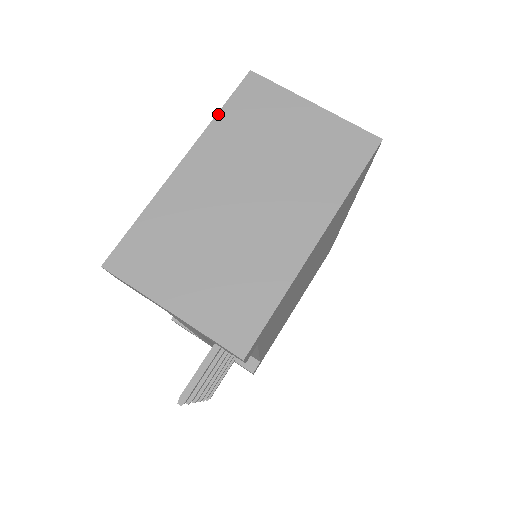
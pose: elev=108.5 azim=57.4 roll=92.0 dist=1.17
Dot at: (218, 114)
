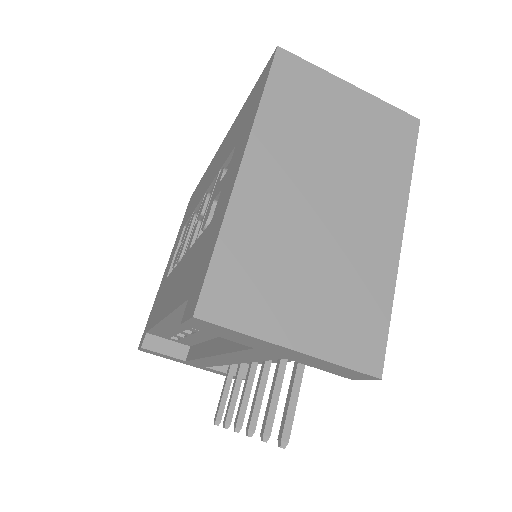
Dot at: (262, 101)
